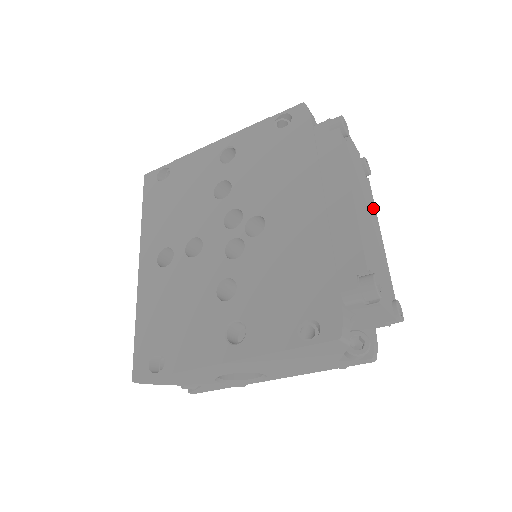
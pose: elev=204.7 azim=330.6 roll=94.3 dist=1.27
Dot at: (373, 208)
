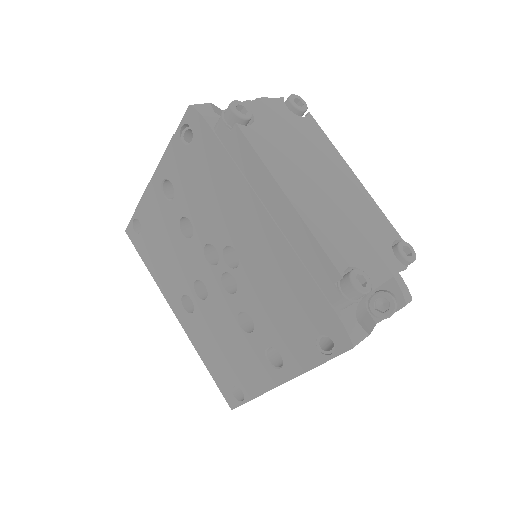
Dot at: (328, 151)
